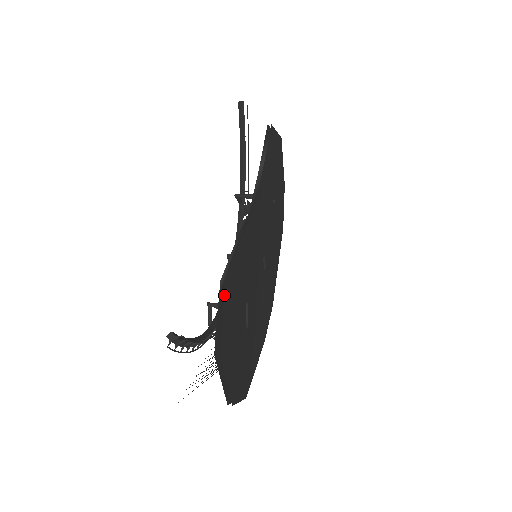
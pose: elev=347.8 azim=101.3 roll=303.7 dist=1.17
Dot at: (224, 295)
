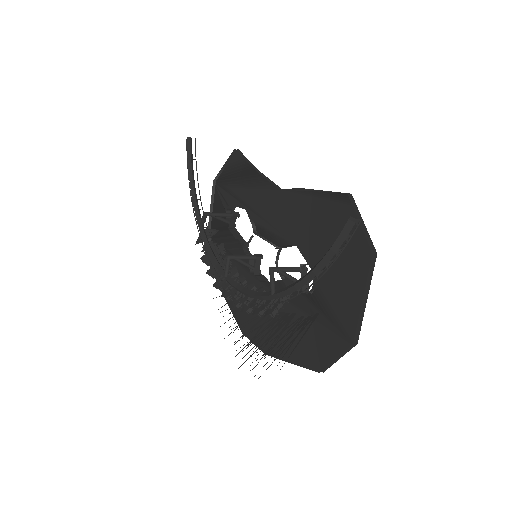
Dot at: occluded
